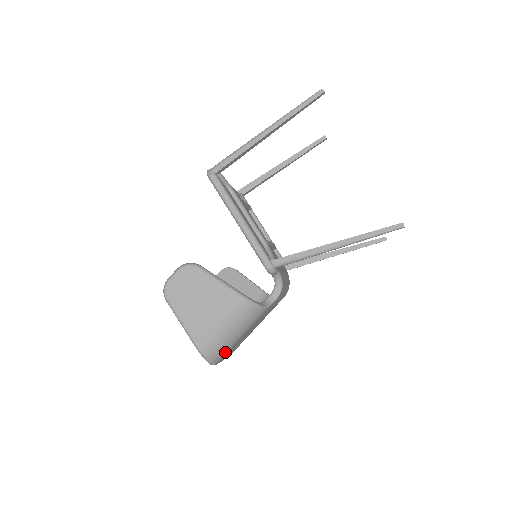
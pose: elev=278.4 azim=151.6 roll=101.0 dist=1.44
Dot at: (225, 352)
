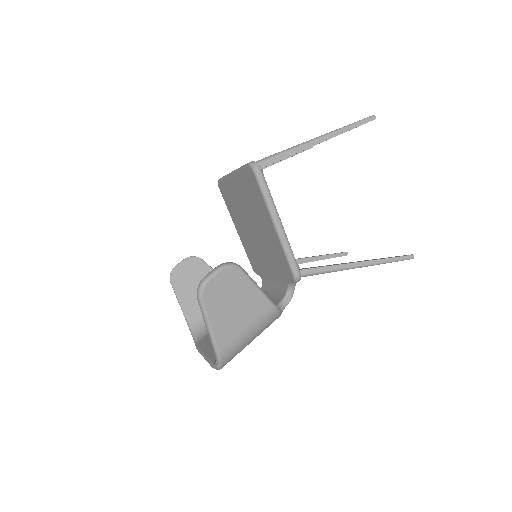
Dot at: occluded
